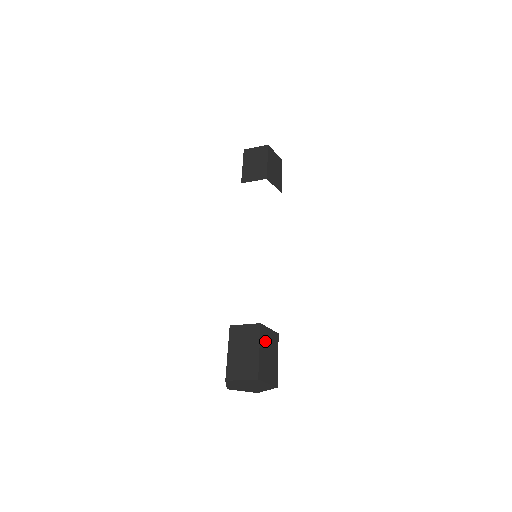
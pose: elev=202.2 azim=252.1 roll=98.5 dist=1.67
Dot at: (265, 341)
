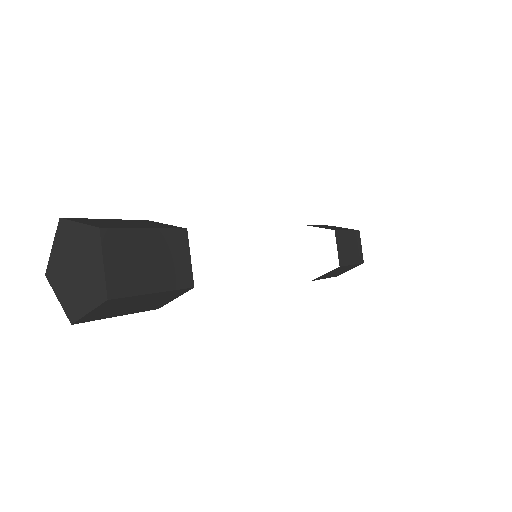
Dot at: (137, 222)
